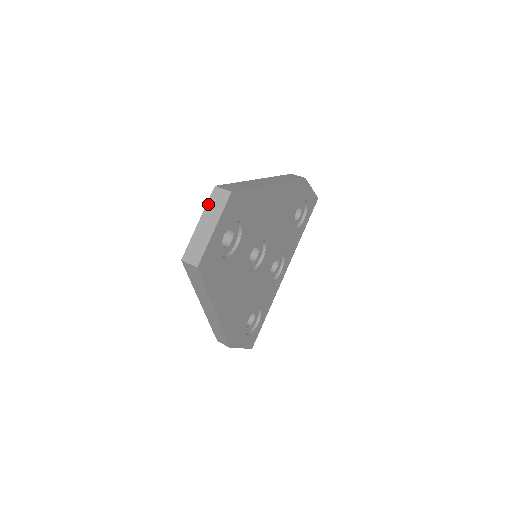
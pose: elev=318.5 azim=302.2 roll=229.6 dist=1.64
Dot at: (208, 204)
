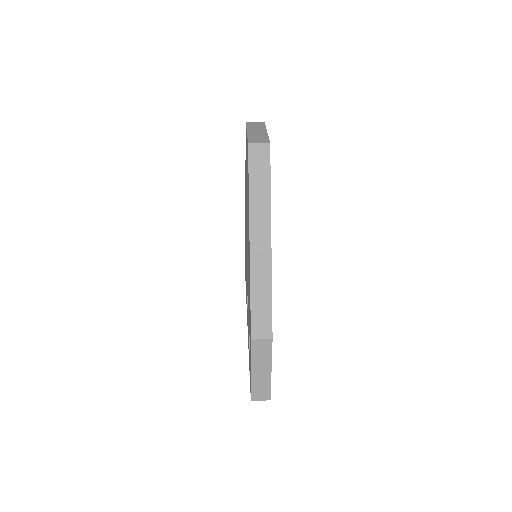
Dot at: (248, 126)
